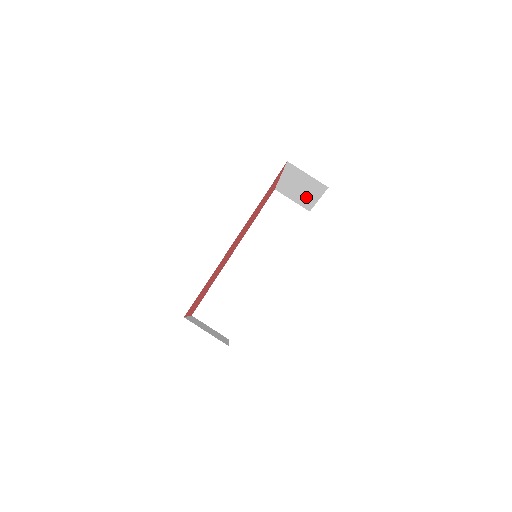
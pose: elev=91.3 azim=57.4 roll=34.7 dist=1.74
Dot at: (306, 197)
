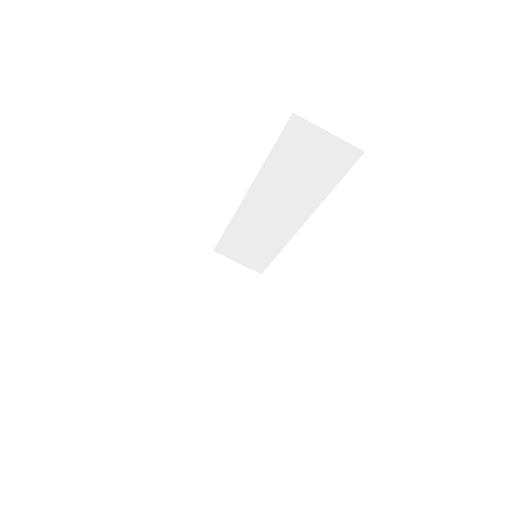
Dot at: occluded
